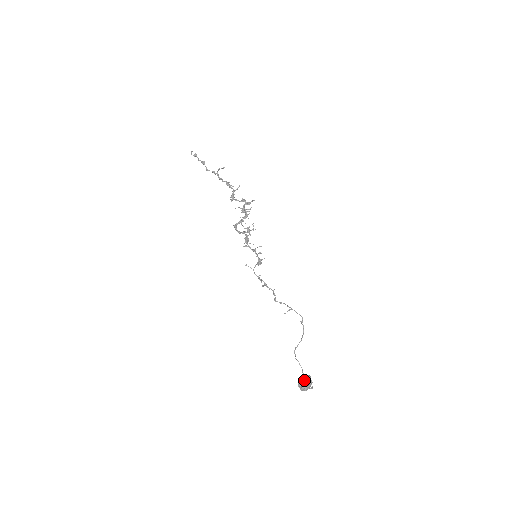
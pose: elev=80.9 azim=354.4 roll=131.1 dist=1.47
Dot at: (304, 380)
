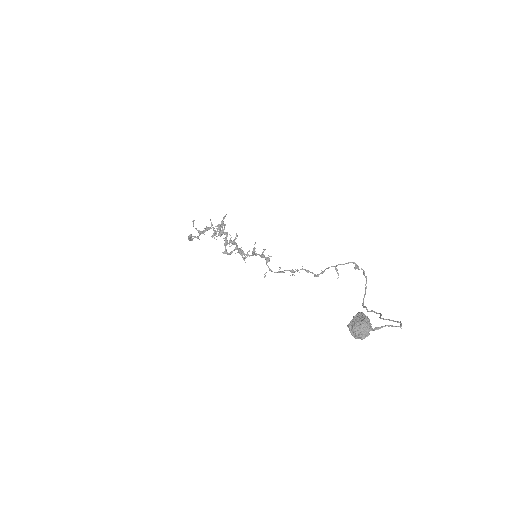
Dot at: (350, 323)
